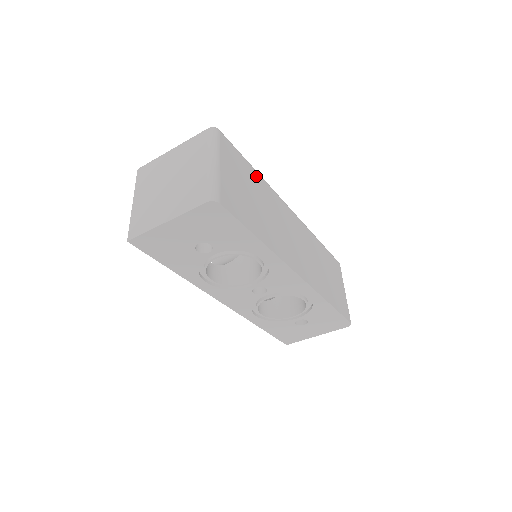
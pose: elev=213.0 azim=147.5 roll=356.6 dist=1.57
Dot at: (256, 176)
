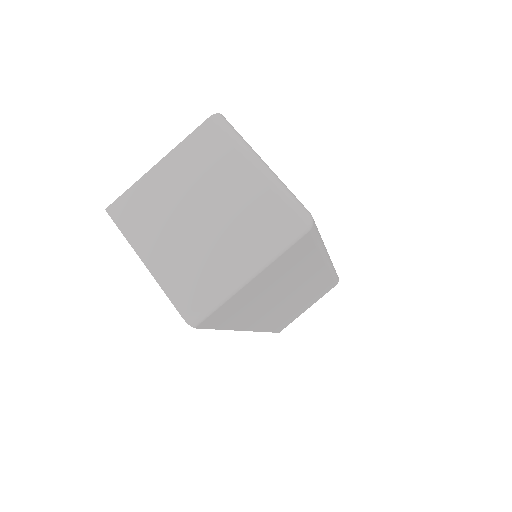
Dot at: (312, 257)
